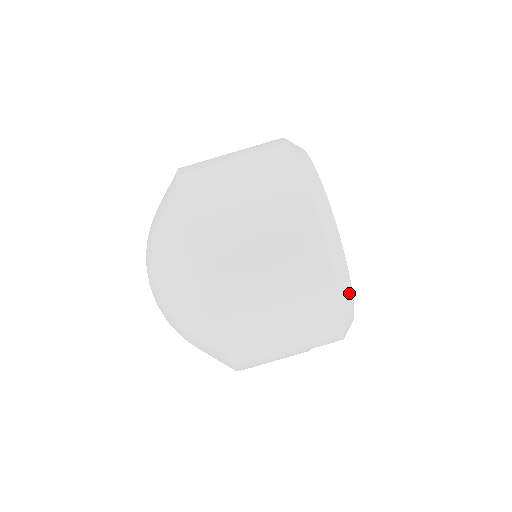
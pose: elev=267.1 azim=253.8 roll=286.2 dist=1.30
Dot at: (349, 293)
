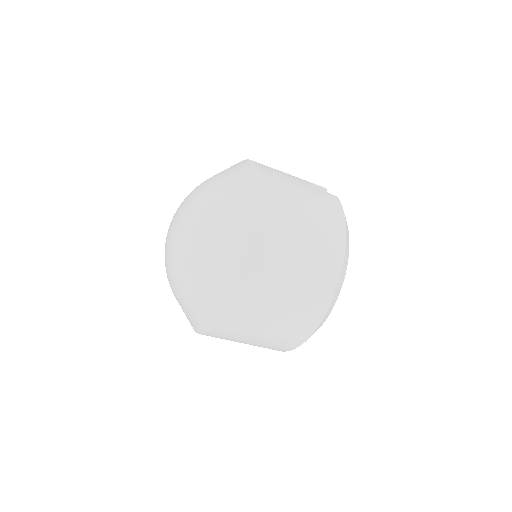
Dot at: occluded
